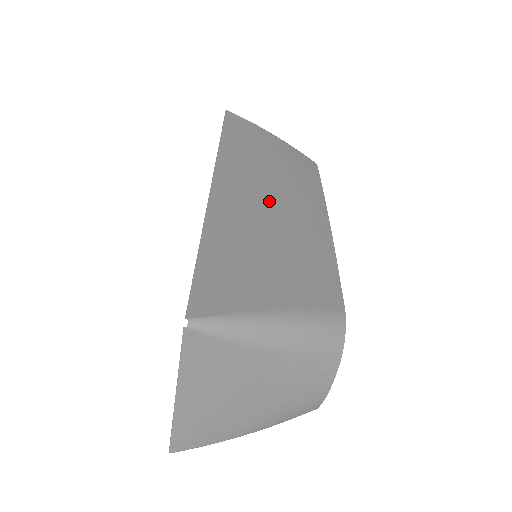
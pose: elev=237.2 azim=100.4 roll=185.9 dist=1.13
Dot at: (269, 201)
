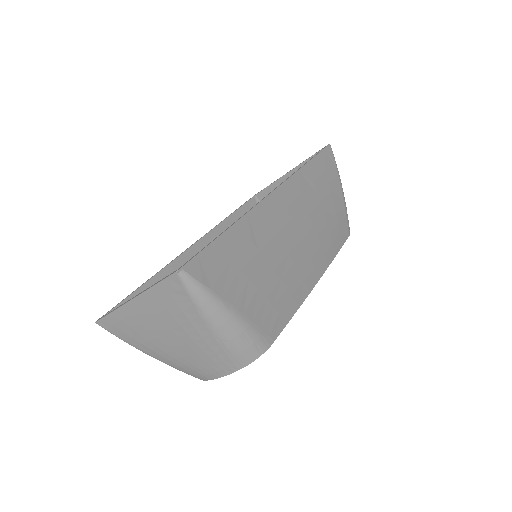
Dot at: (295, 235)
